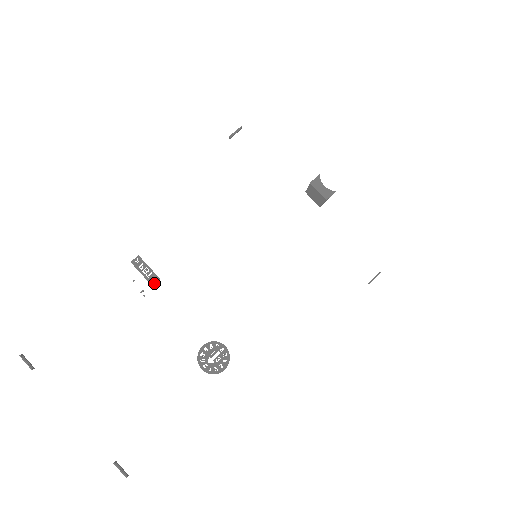
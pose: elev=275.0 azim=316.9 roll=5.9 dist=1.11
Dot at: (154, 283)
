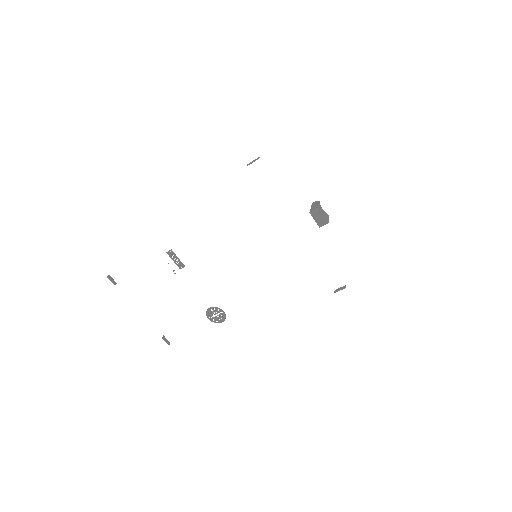
Dot at: (181, 268)
